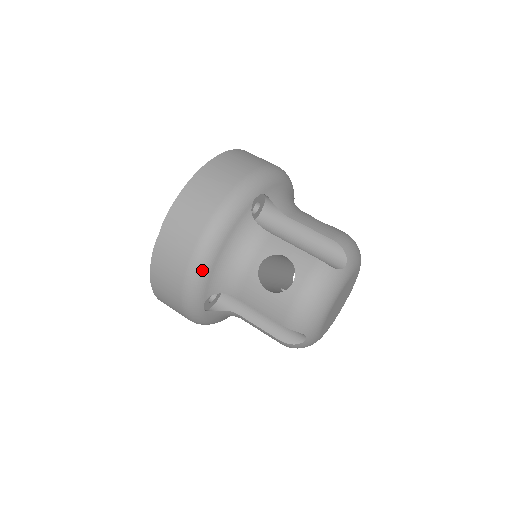
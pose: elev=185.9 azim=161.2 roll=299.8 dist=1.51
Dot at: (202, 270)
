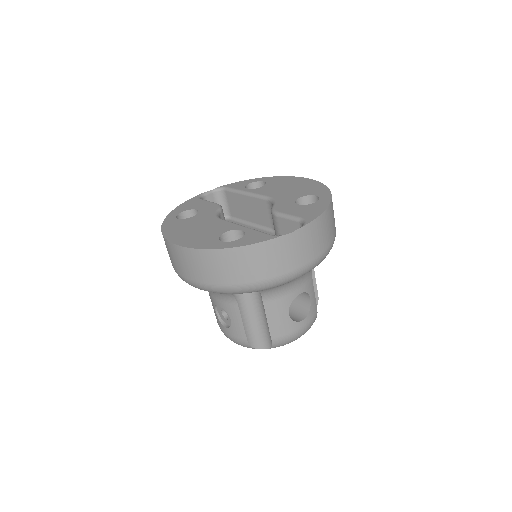
Dot at: (288, 282)
